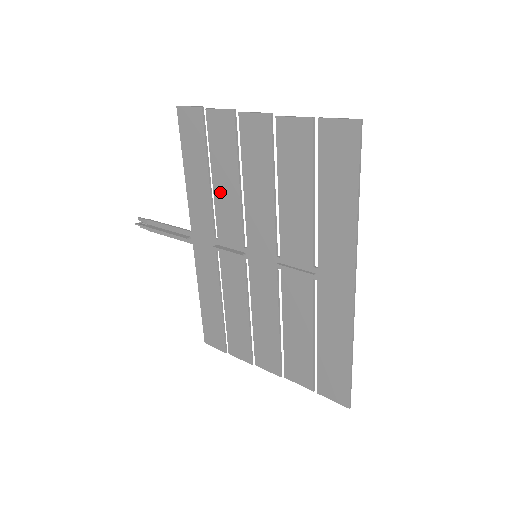
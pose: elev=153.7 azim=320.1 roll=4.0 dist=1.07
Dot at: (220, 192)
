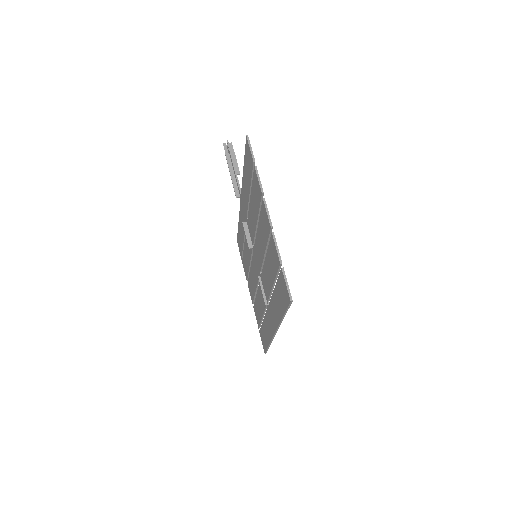
Dot at: (251, 208)
